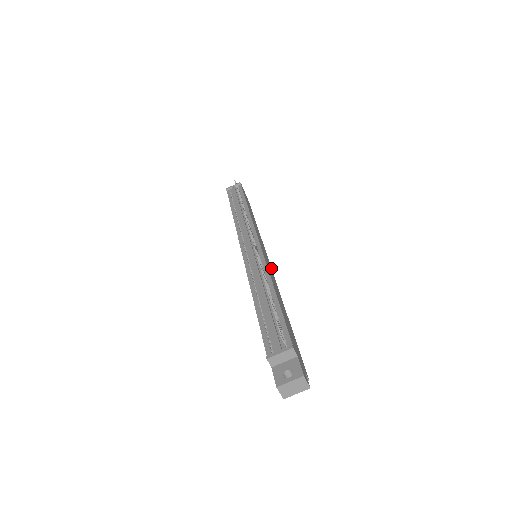
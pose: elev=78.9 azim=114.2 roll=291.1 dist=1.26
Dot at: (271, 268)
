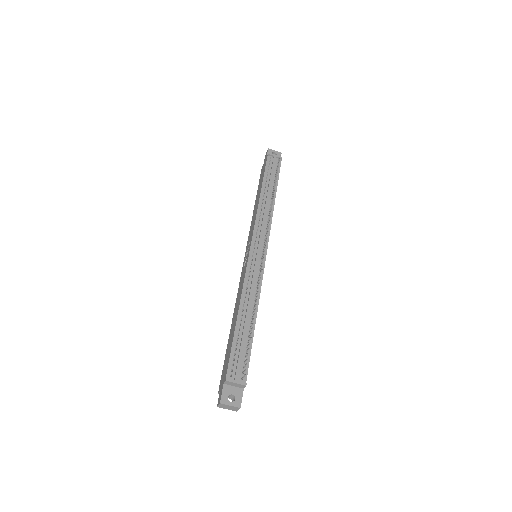
Dot at: occluded
